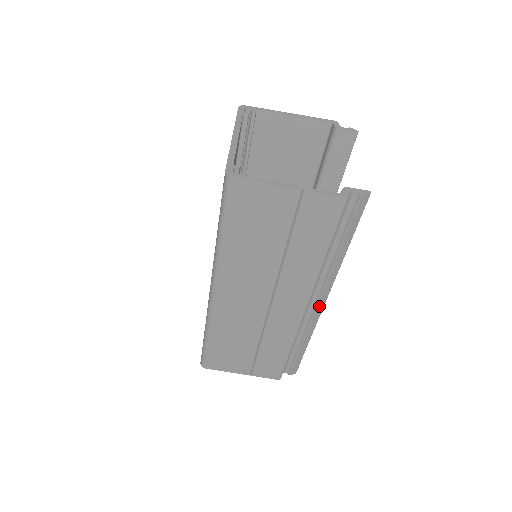
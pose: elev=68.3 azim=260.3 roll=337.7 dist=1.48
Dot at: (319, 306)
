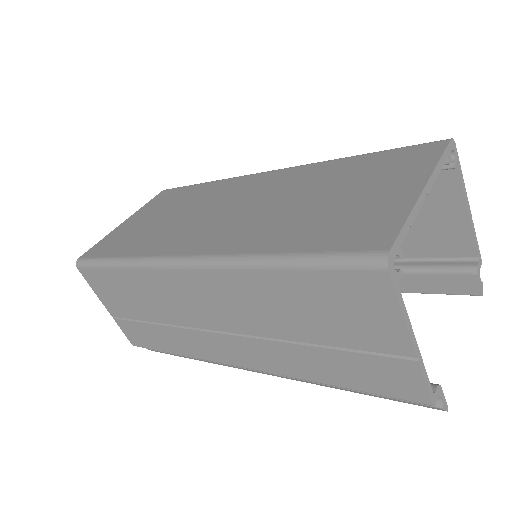
Dot at: (252, 370)
